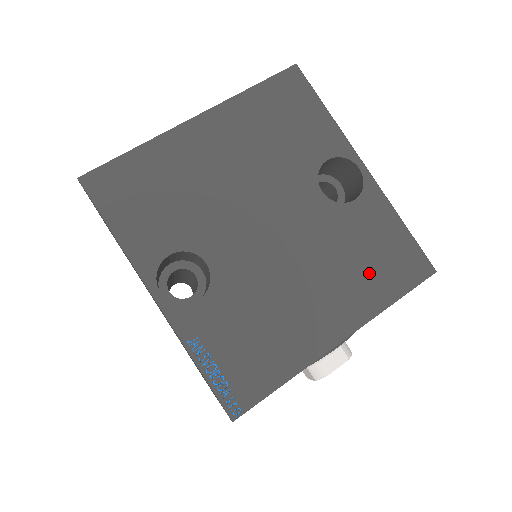
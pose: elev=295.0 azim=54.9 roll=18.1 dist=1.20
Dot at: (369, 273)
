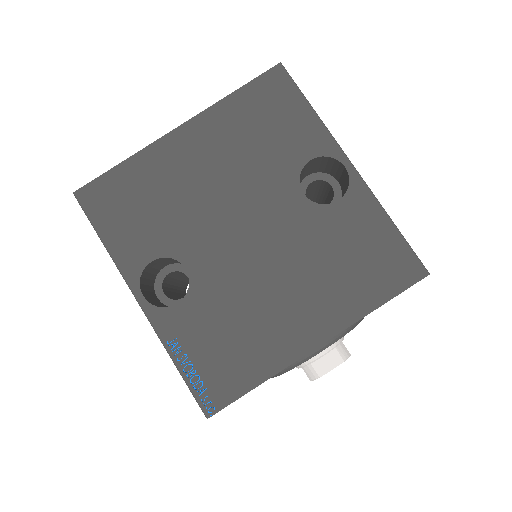
Dot at: (351, 276)
